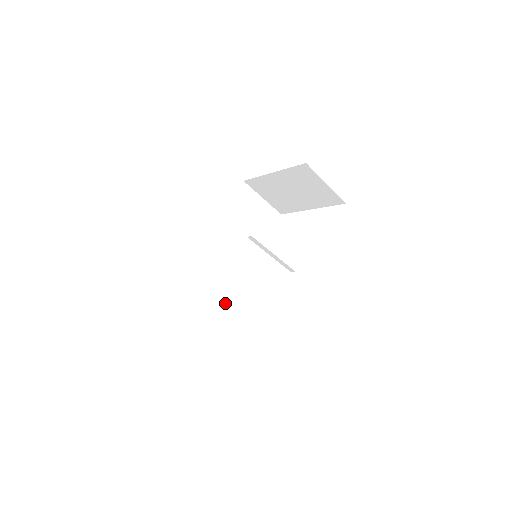
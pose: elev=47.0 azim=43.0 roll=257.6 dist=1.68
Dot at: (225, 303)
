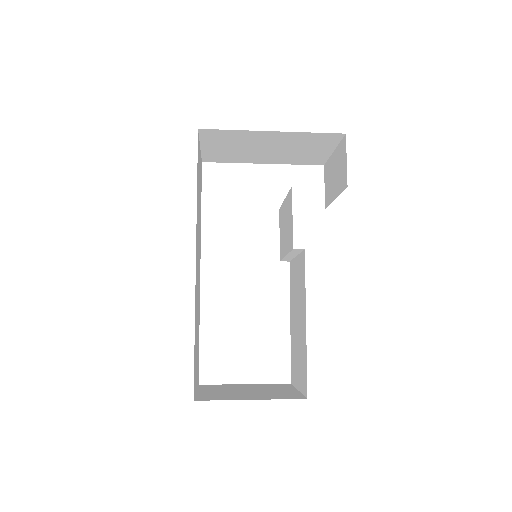
Dot at: (198, 323)
